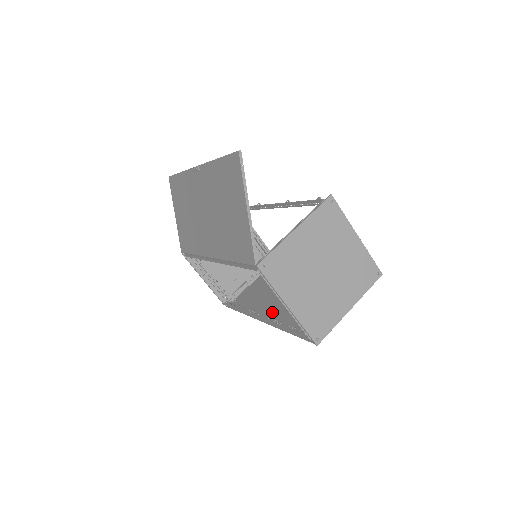
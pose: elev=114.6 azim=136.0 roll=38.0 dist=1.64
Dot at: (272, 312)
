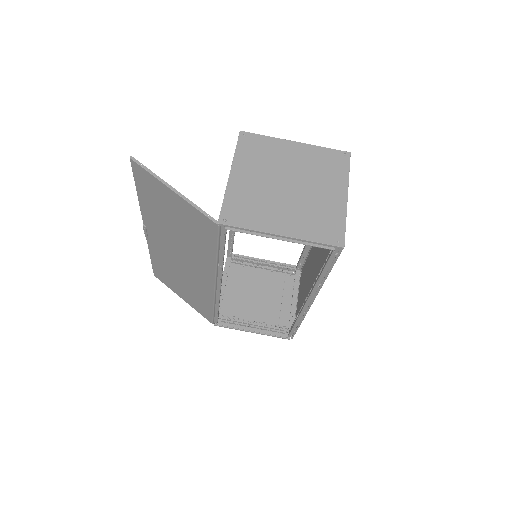
Dot at: occluded
